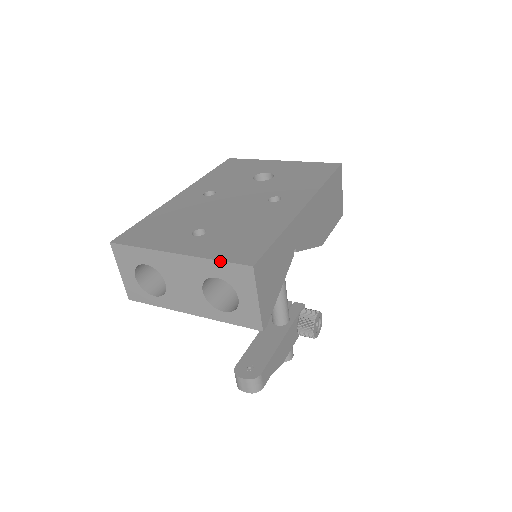
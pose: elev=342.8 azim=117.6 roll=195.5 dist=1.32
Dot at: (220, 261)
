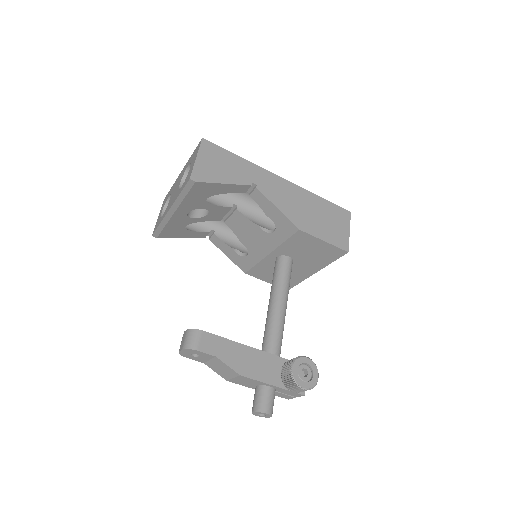
Dot at: (193, 152)
